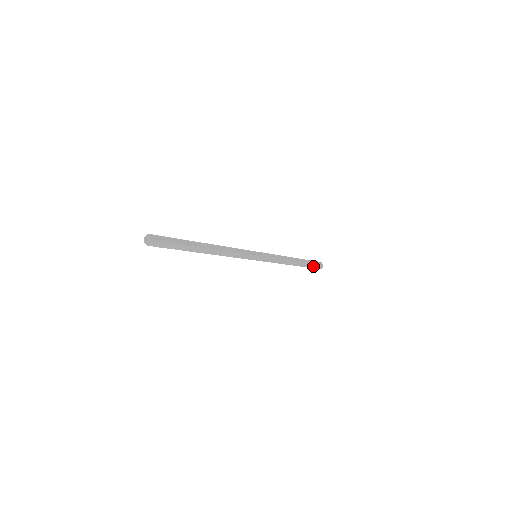
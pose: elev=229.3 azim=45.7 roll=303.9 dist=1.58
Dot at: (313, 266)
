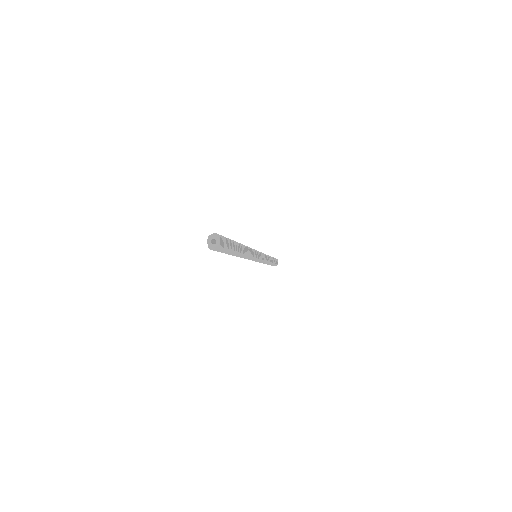
Dot at: (274, 265)
